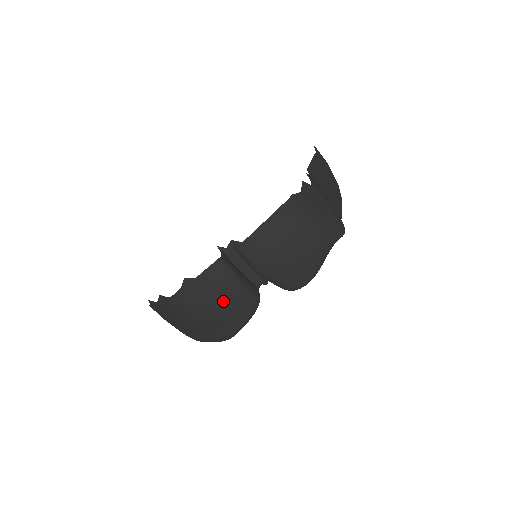
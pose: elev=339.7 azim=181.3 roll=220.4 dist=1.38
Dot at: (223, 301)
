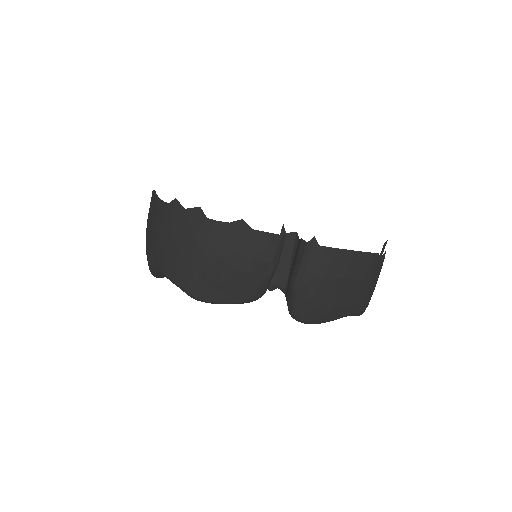
Dot at: (245, 269)
